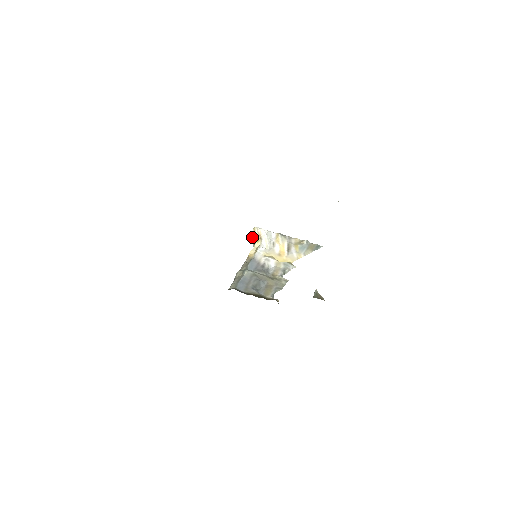
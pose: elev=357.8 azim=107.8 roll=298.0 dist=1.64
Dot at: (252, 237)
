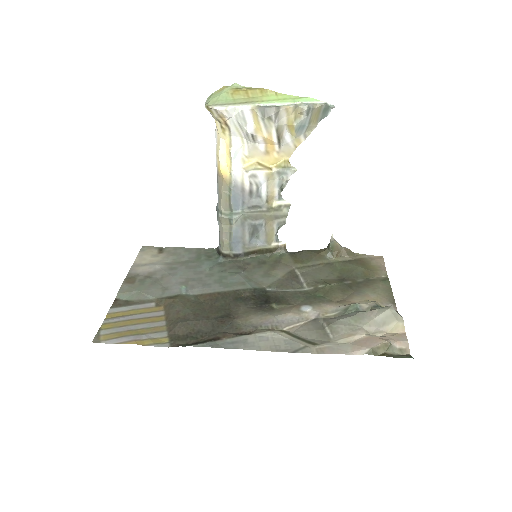
Dot at: occluded
